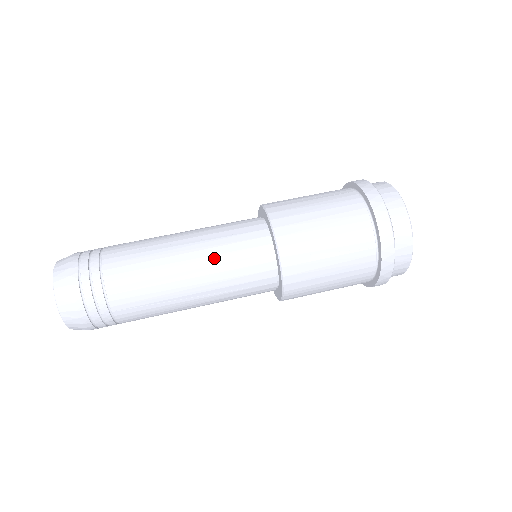
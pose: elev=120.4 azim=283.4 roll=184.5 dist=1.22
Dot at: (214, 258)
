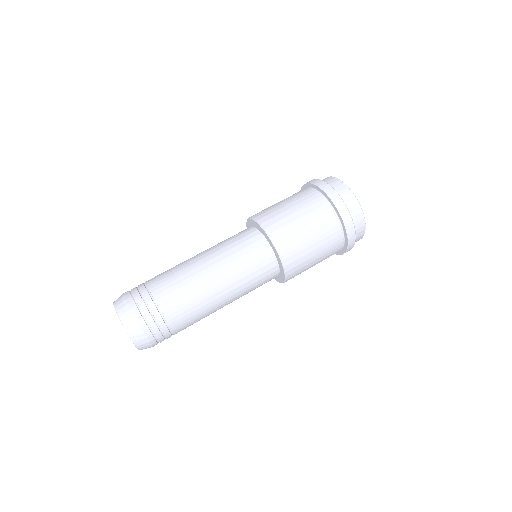
Dot at: (221, 250)
